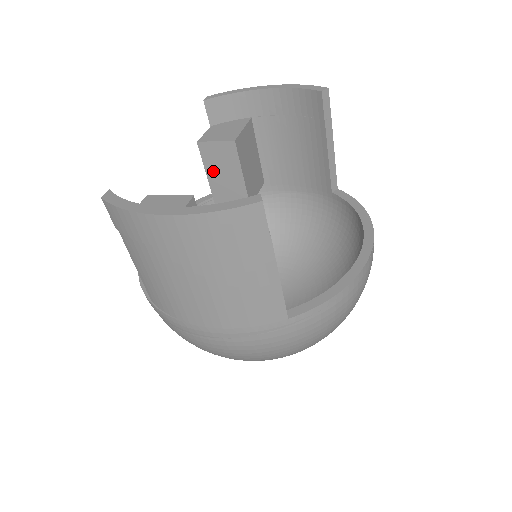
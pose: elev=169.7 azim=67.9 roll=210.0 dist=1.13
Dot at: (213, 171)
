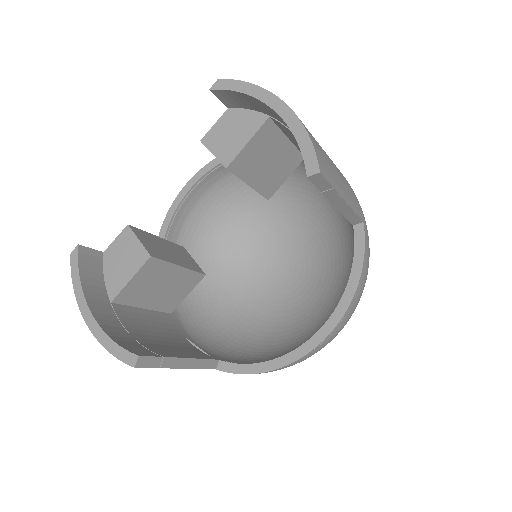
Dot at: occluded
